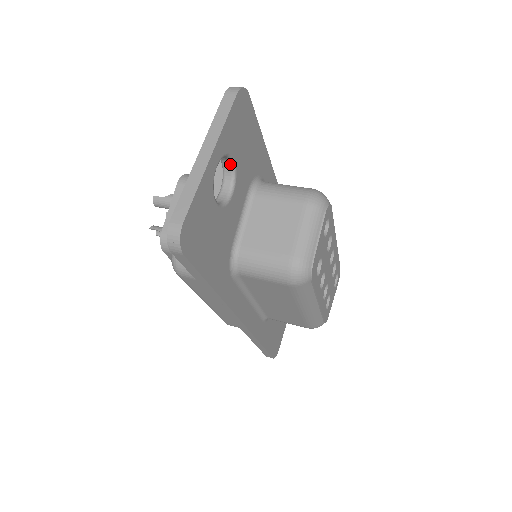
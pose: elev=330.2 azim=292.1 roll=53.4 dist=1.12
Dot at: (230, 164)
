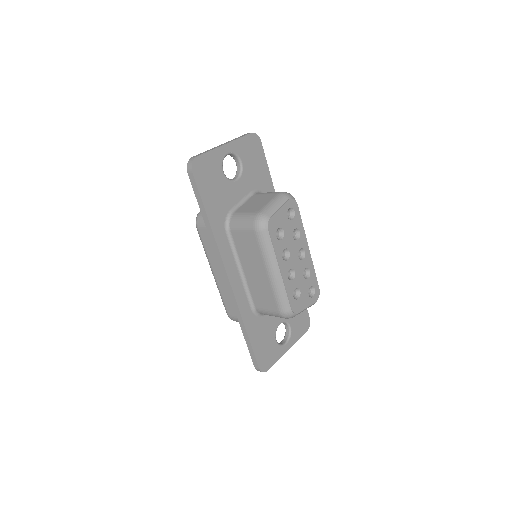
Dot at: (240, 165)
